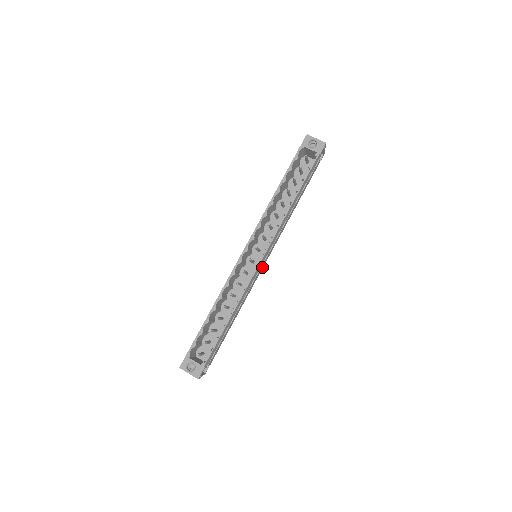
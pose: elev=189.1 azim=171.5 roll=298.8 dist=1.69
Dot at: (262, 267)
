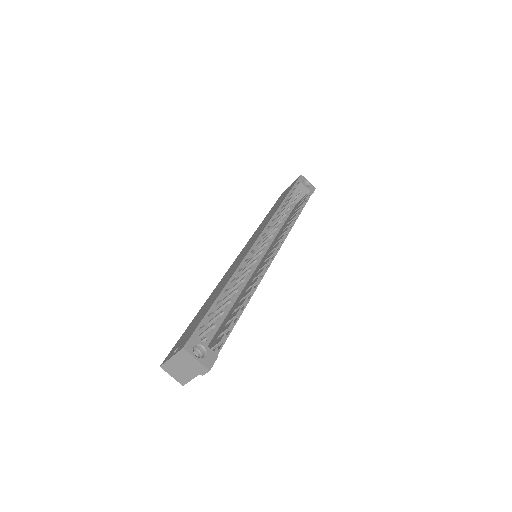
Dot at: occluded
